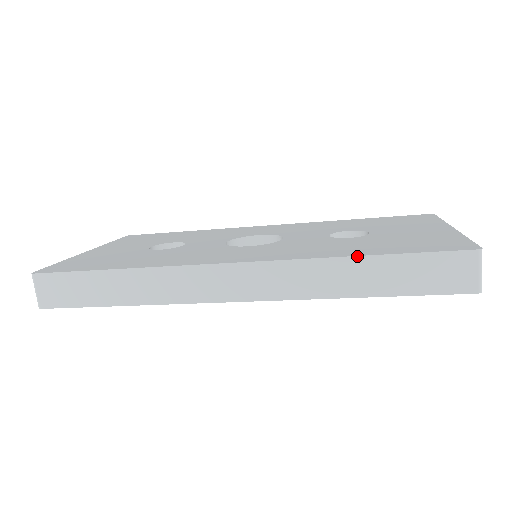
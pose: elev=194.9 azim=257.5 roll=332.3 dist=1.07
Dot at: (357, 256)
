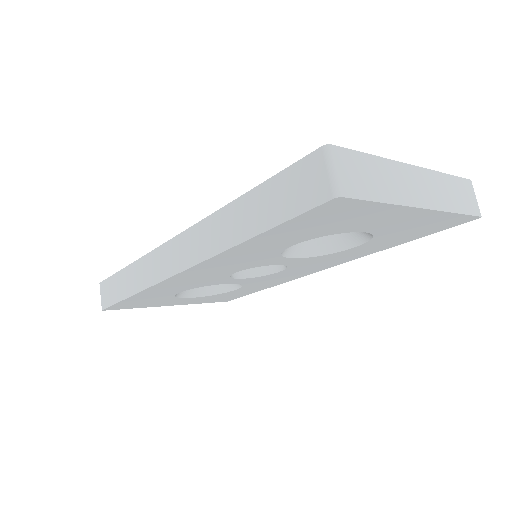
Dot at: (237, 198)
